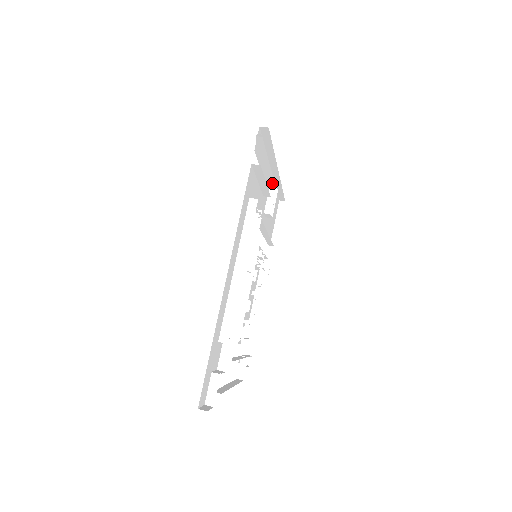
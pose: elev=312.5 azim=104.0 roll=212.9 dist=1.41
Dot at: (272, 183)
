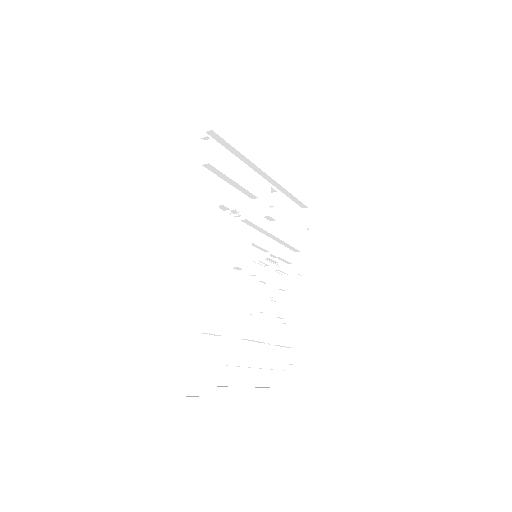
Dot at: (266, 187)
